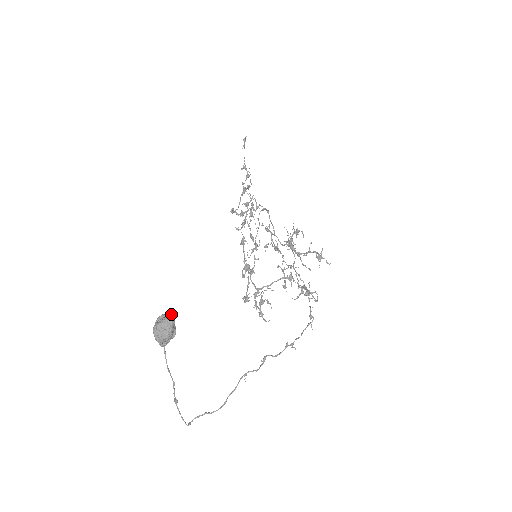
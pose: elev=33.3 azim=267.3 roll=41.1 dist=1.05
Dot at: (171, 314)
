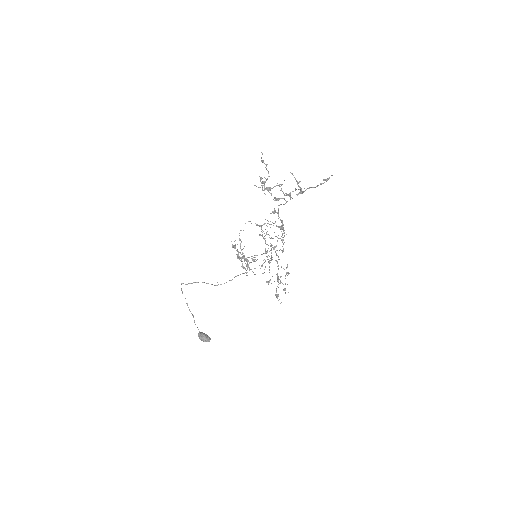
Dot at: occluded
